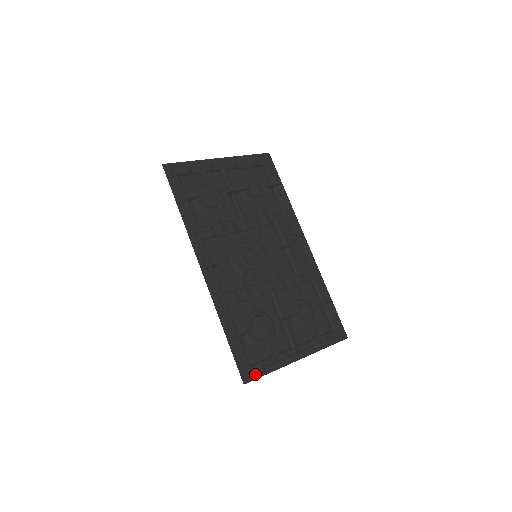
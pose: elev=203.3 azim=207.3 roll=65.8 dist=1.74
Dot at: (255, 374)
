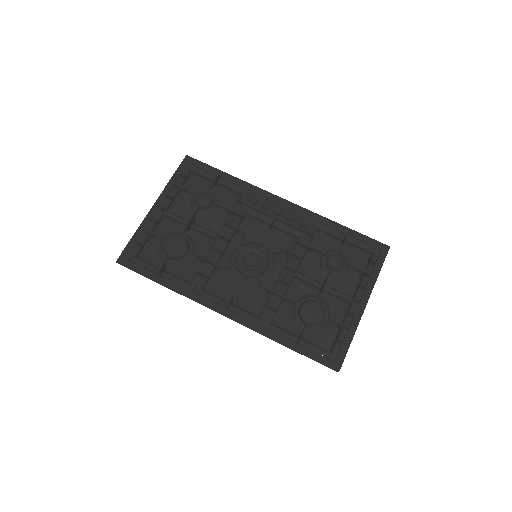
Dot at: (340, 356)
